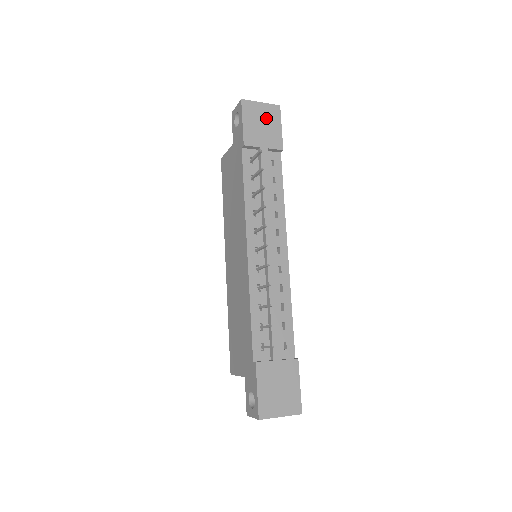
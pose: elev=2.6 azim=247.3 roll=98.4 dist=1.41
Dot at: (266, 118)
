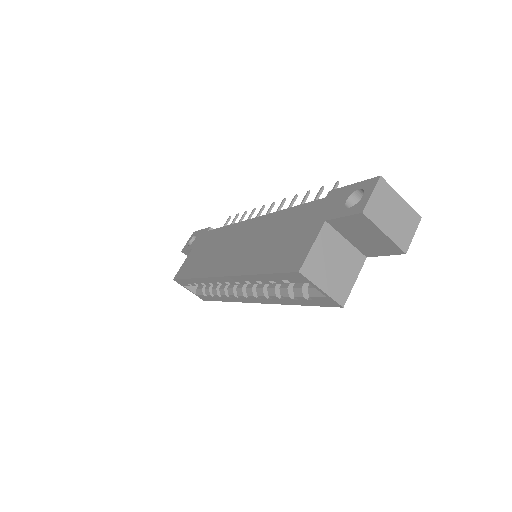
Dot at: occluded
